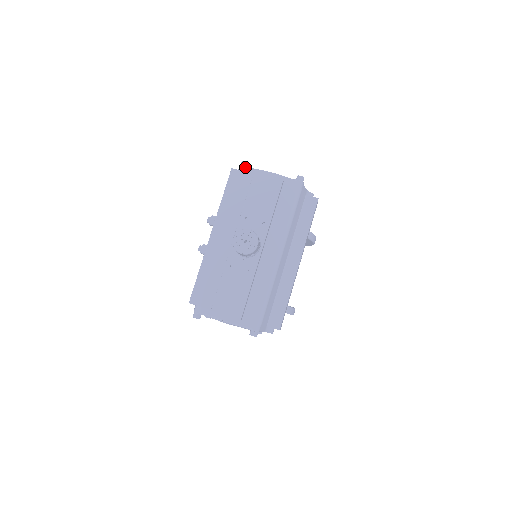
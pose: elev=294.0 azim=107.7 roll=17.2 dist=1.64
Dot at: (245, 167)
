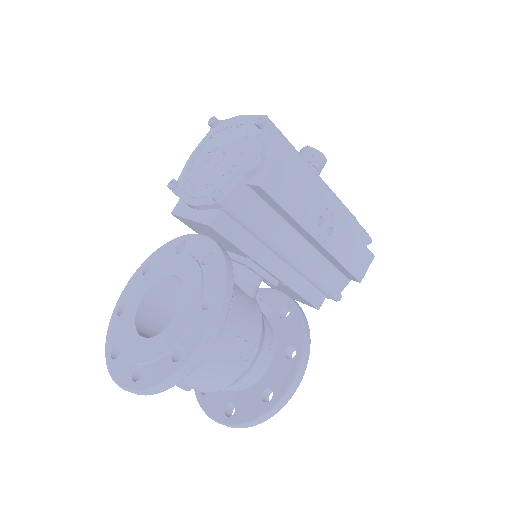
Dot at: occluded
